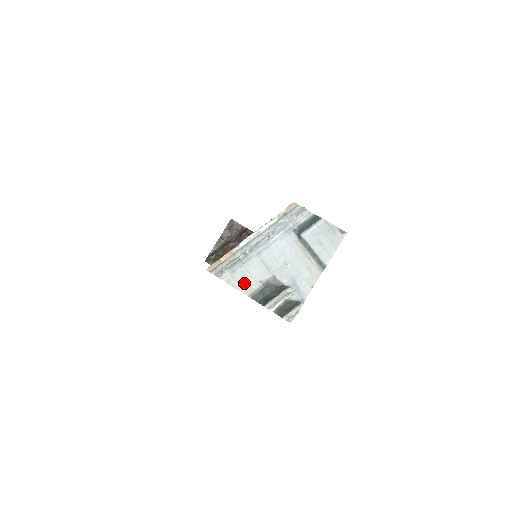
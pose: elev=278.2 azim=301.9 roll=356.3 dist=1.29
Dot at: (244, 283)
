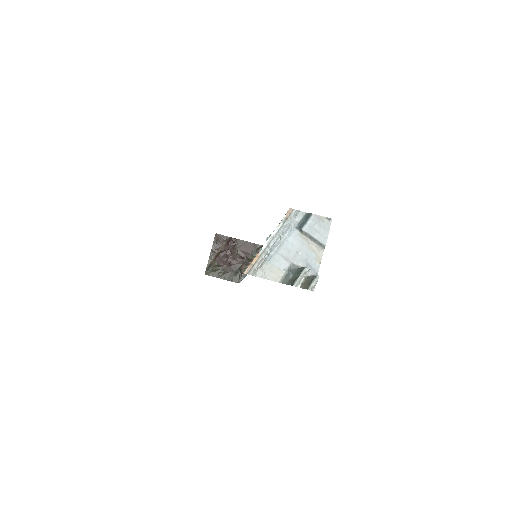
Dot at: (273, 274)
